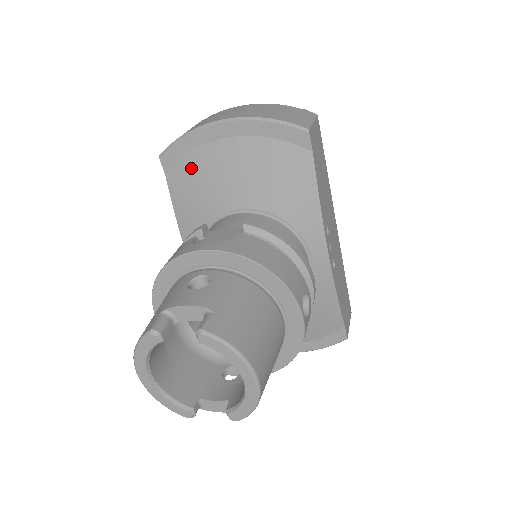
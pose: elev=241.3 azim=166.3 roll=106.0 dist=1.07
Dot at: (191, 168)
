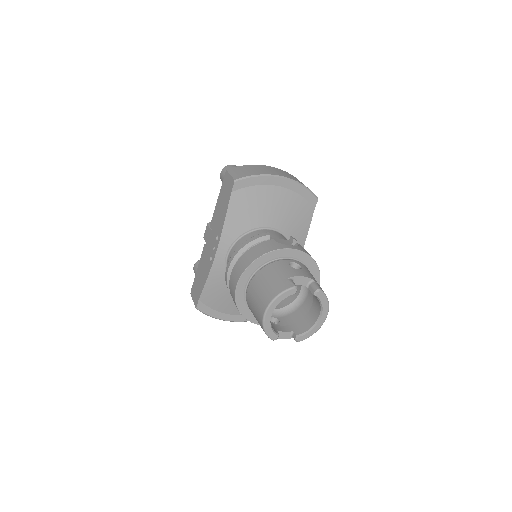
Dot at: (252, 195)
